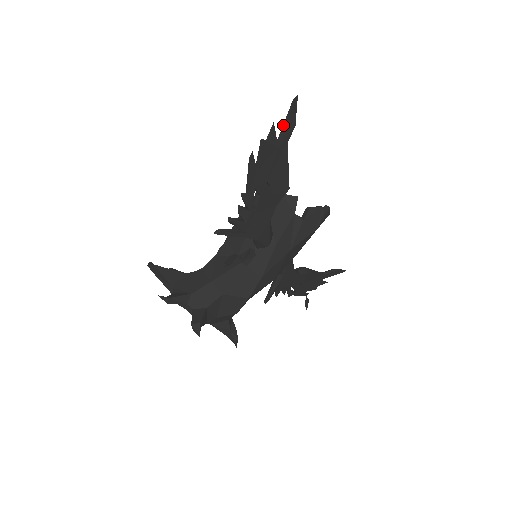
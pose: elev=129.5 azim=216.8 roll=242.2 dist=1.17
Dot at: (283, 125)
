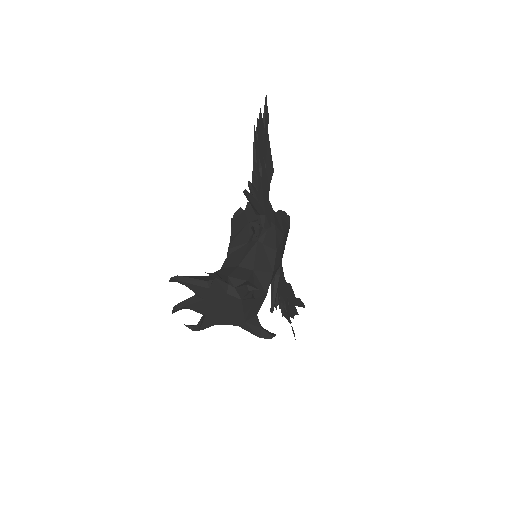
Dot at: (263, 114)
